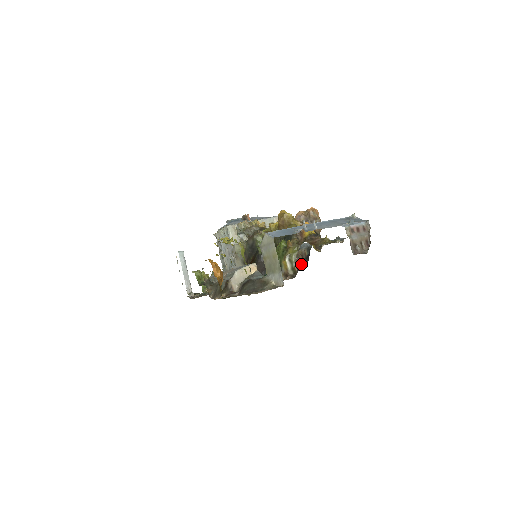
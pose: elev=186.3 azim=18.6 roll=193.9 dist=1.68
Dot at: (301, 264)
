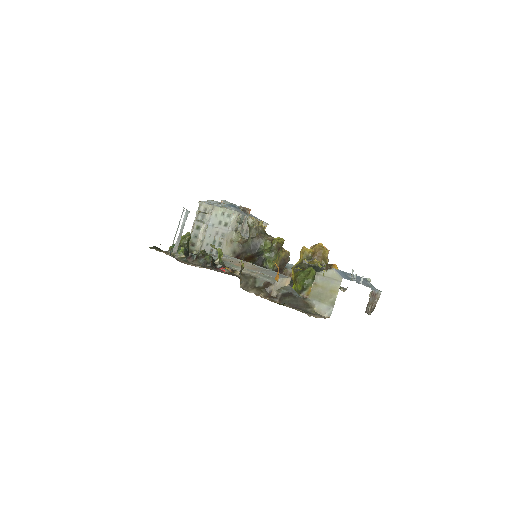
Dot at: occluded
